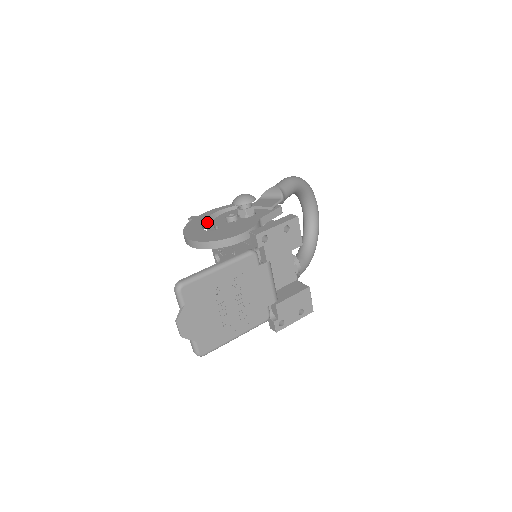
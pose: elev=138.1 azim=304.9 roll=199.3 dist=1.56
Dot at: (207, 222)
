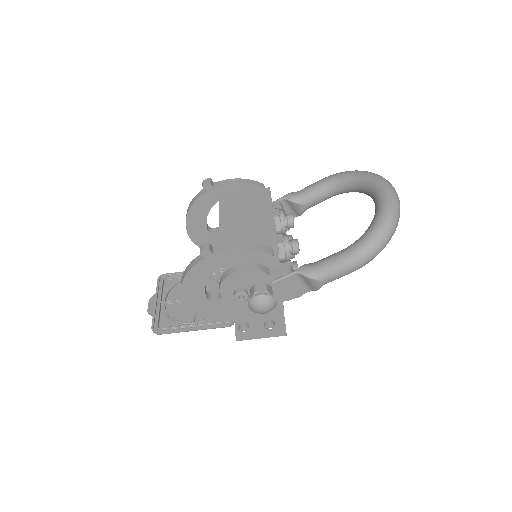
Dot at: occluded
